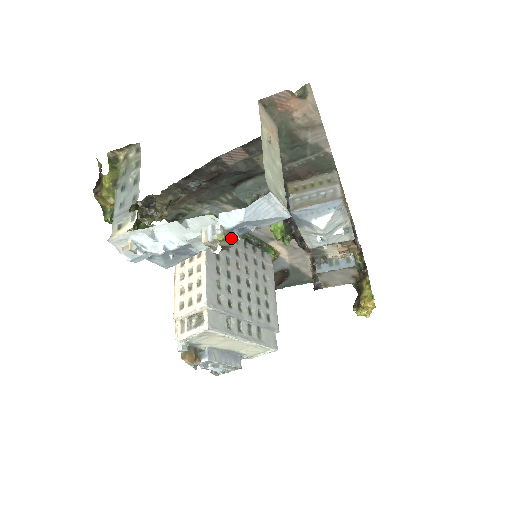
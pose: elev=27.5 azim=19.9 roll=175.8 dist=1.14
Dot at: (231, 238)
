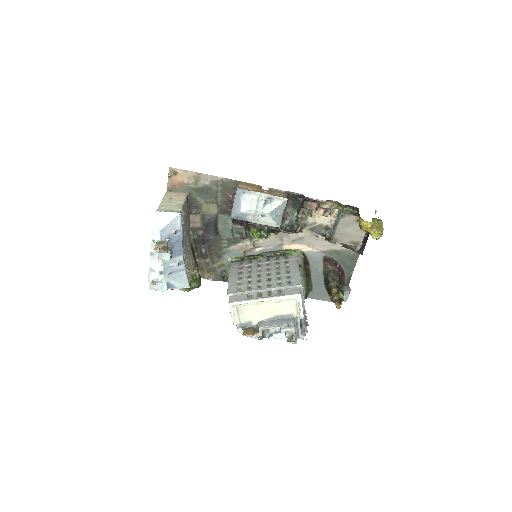
Dot at: (165, 242)
